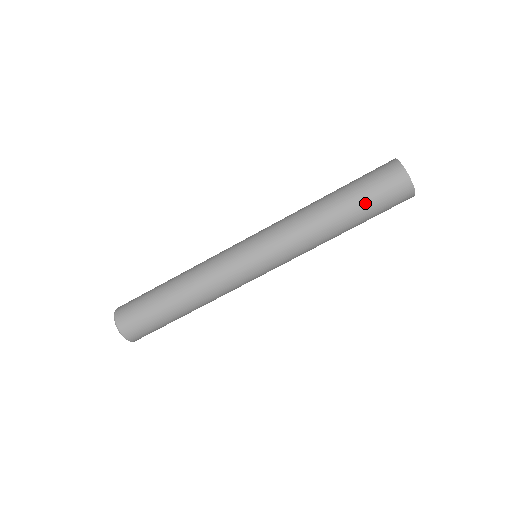
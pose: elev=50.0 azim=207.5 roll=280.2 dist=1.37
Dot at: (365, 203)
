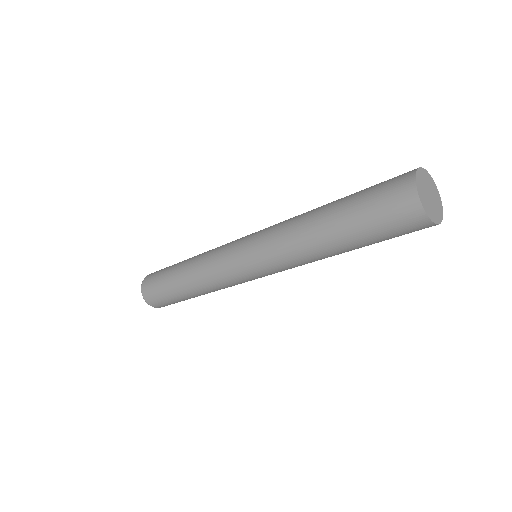
Dot at: (356, 215)
